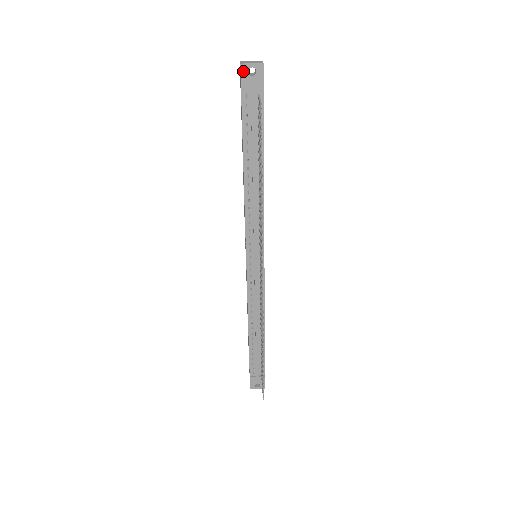
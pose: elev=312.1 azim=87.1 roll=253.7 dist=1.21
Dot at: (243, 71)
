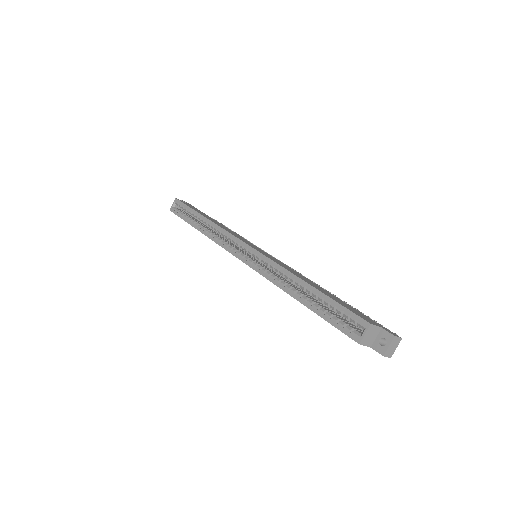
Dot at: occluded
